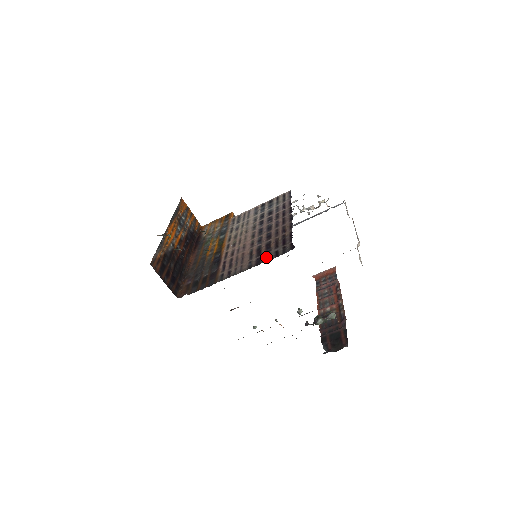
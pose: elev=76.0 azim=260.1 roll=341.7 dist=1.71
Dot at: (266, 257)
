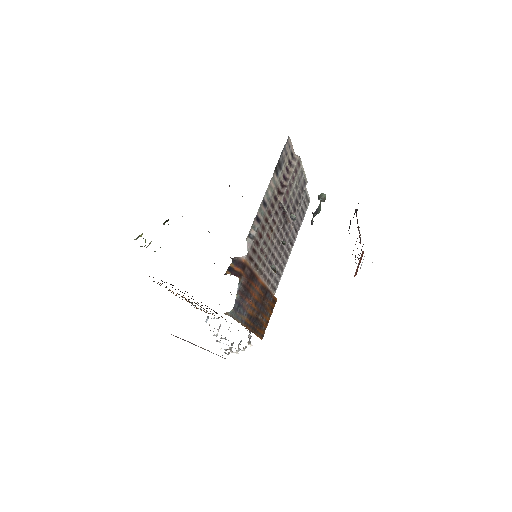
Dot at: occluded
